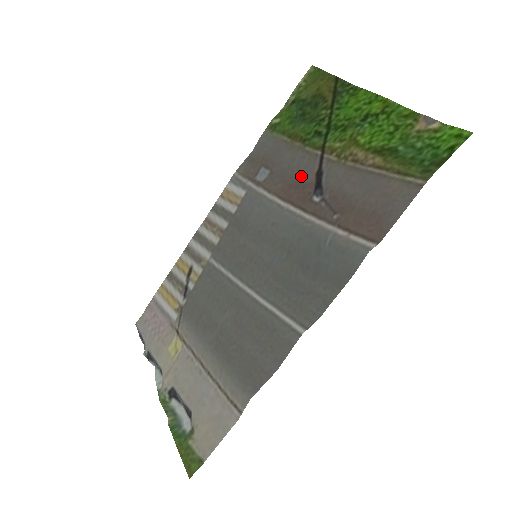
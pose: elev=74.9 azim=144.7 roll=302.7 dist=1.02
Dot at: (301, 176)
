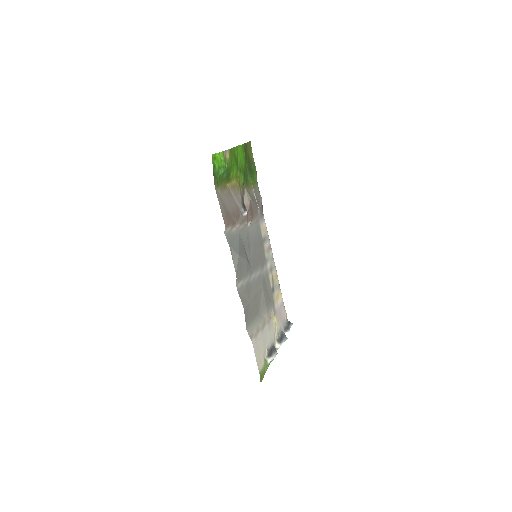
Dot at: (251, 204)
